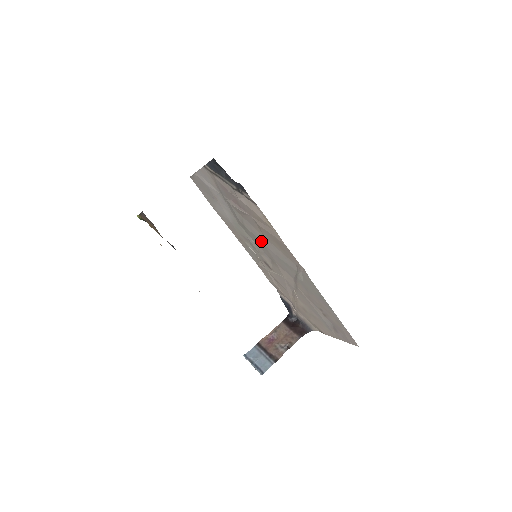
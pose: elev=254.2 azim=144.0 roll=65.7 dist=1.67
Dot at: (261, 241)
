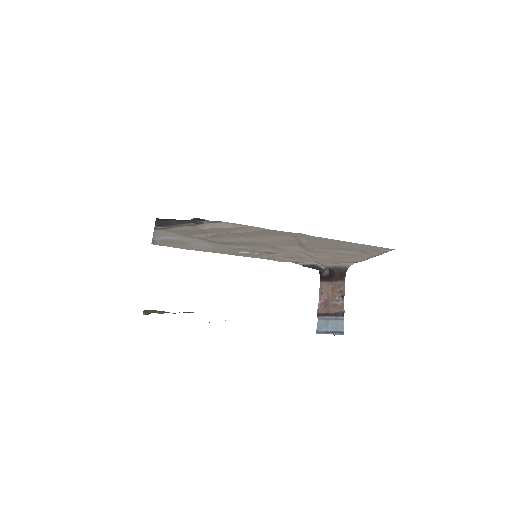
Dot at: (249, 242)
